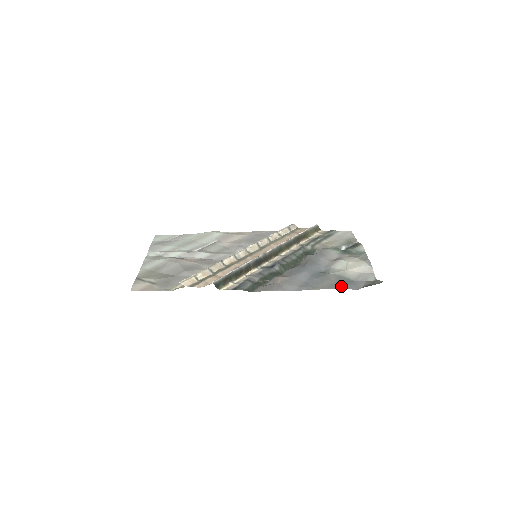
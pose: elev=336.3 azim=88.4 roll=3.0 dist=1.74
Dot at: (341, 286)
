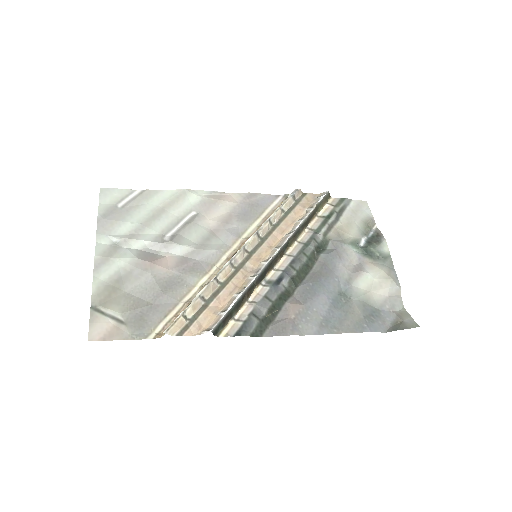
Dot at: (369, 327)
